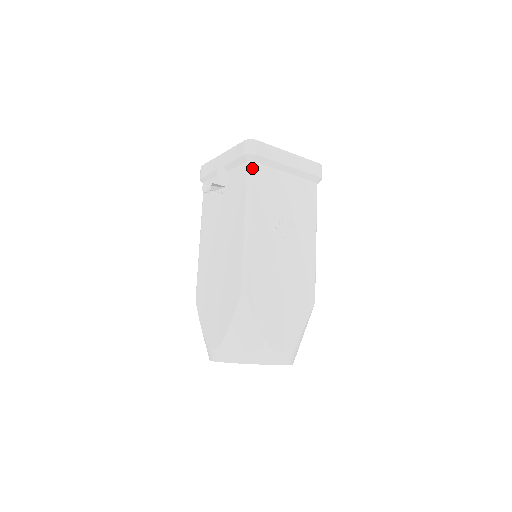
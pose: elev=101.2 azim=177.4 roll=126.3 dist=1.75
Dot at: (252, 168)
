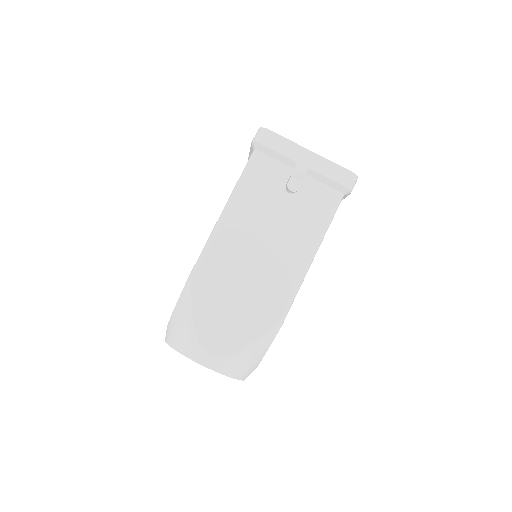
Dot at: occluded
